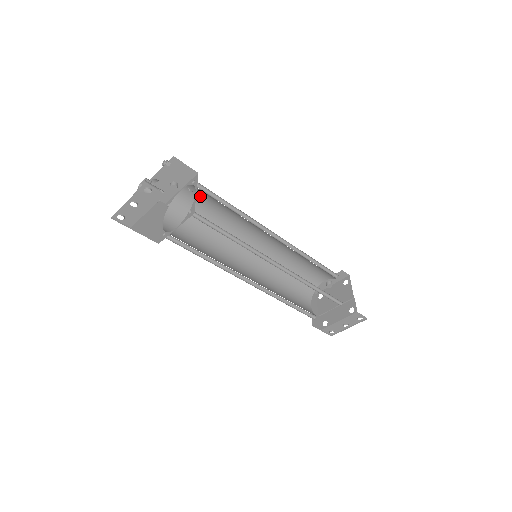
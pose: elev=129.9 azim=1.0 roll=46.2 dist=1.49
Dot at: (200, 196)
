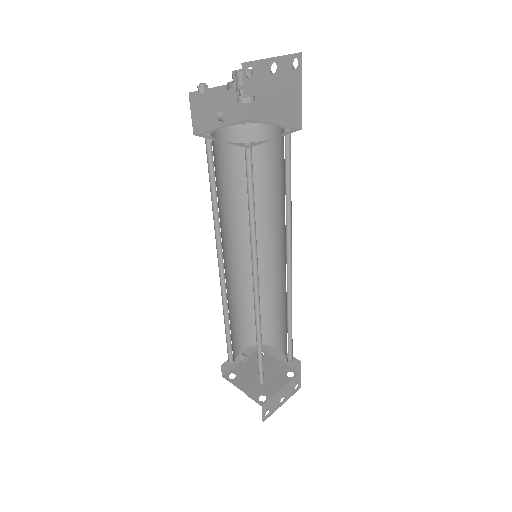
Dot at: (232, 149)
